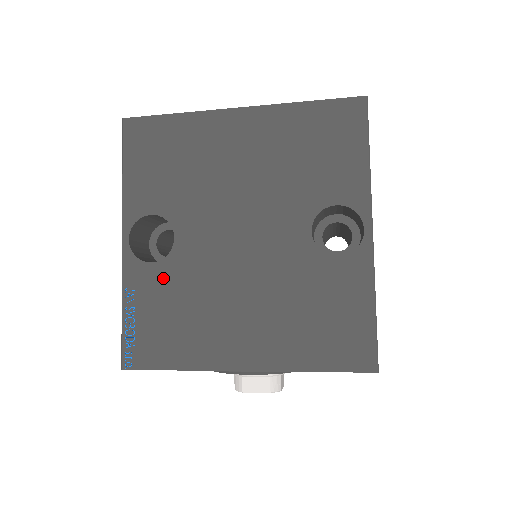
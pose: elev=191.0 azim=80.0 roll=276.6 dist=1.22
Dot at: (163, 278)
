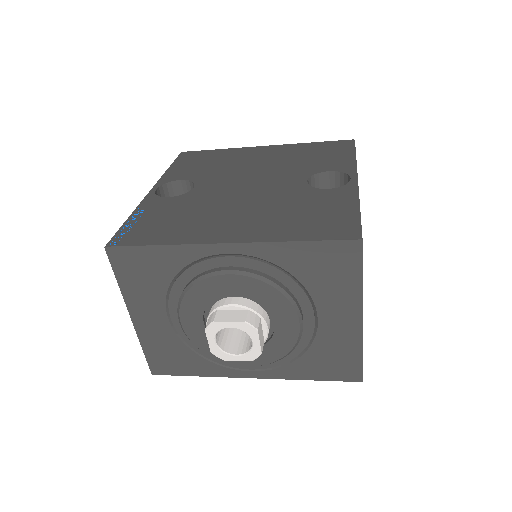
Dot at: (174, 203)
